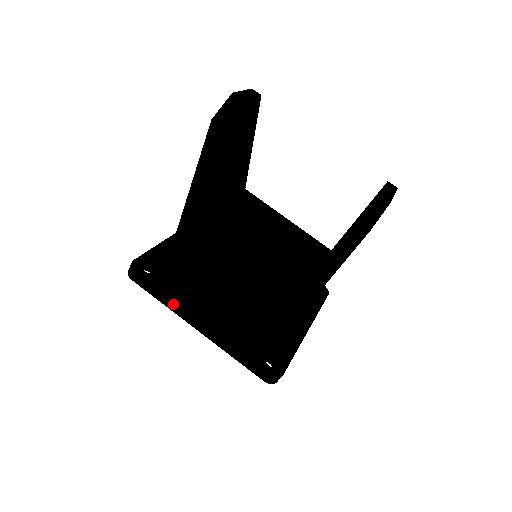
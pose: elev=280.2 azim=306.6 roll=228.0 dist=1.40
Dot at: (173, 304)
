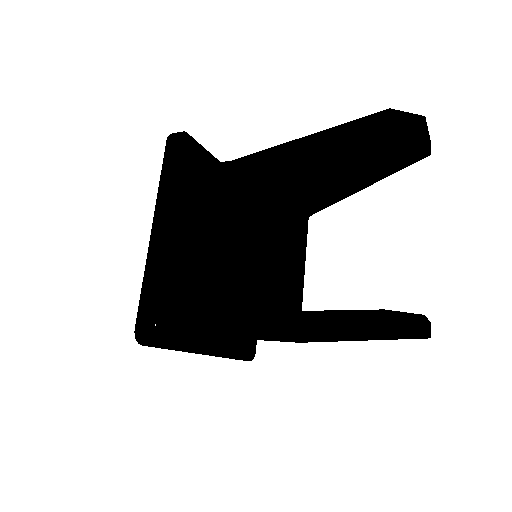
Dot at: (166, 191)
